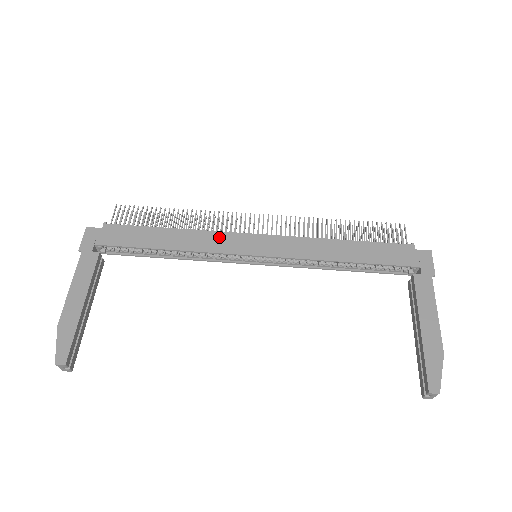
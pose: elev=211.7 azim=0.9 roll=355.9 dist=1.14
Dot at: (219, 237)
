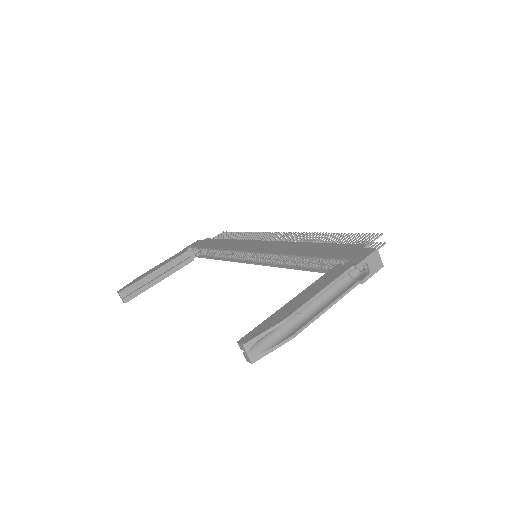
Dot at: (245, 243)
